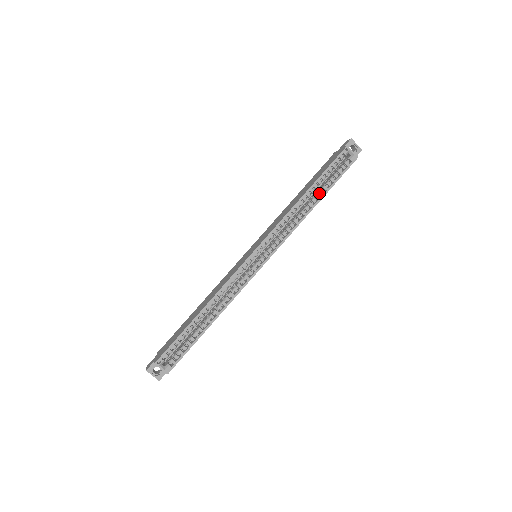
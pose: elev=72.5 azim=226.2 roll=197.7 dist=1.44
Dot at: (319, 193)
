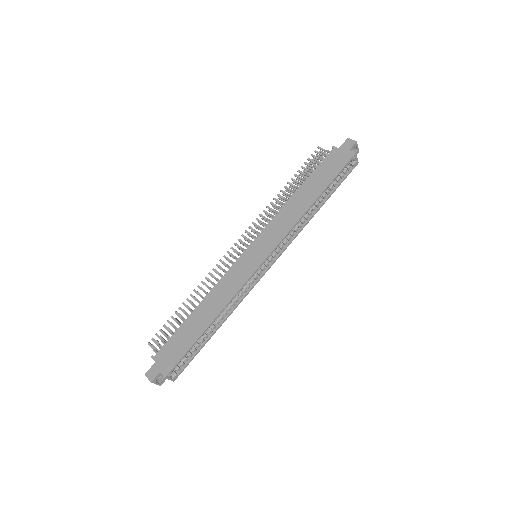
Dot at: (322, 197)
